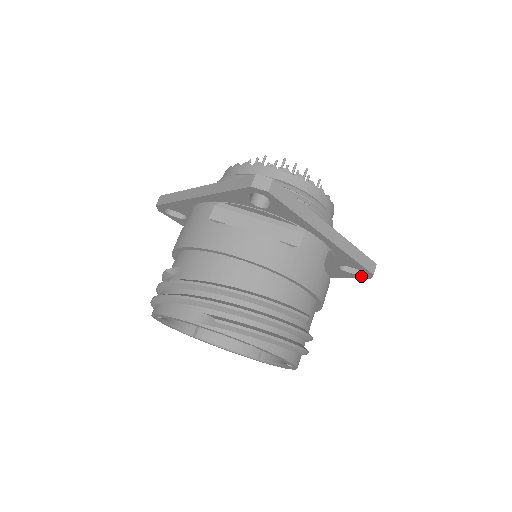
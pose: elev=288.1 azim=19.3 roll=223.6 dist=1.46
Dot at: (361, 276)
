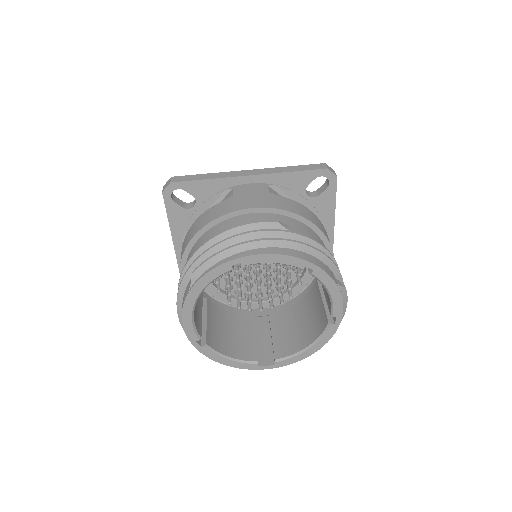
Dot at: (331, 184)
